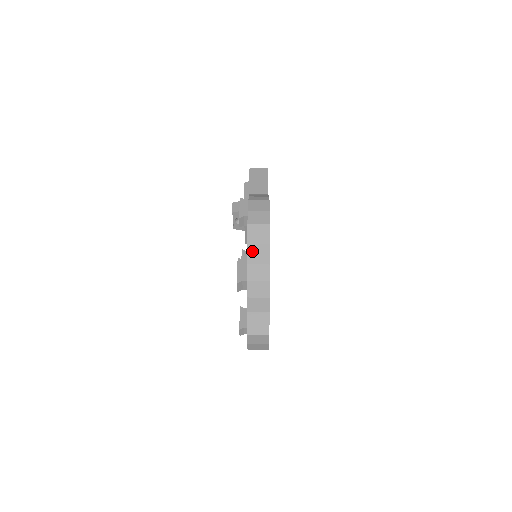
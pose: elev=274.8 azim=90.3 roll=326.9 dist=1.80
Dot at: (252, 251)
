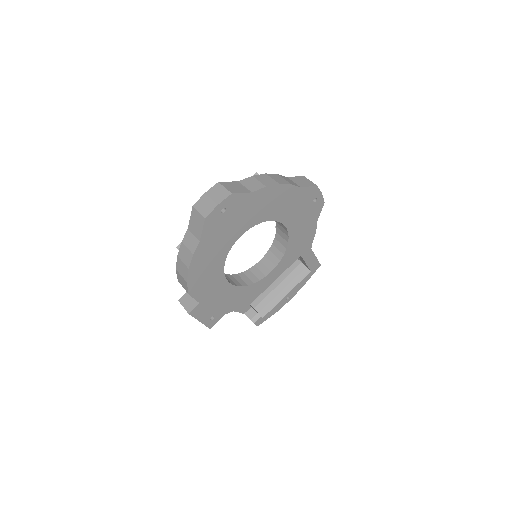
Dot at: (288, 179)
